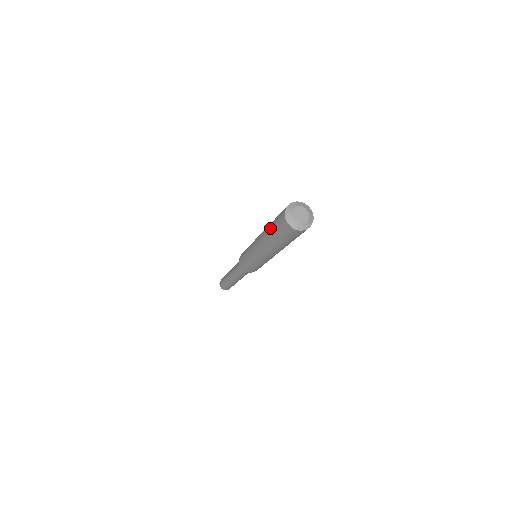
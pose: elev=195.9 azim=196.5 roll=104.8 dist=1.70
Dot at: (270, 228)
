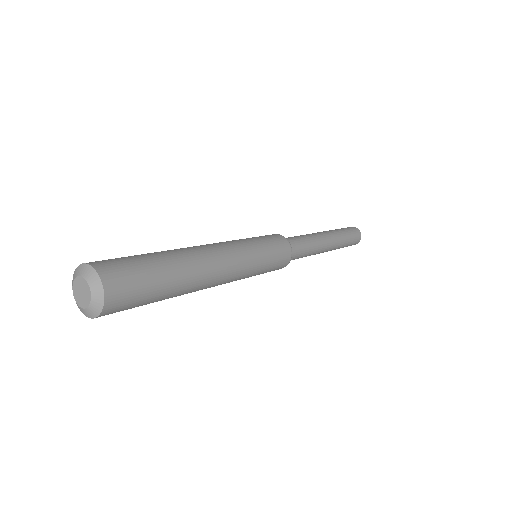
Dot at: occluded
